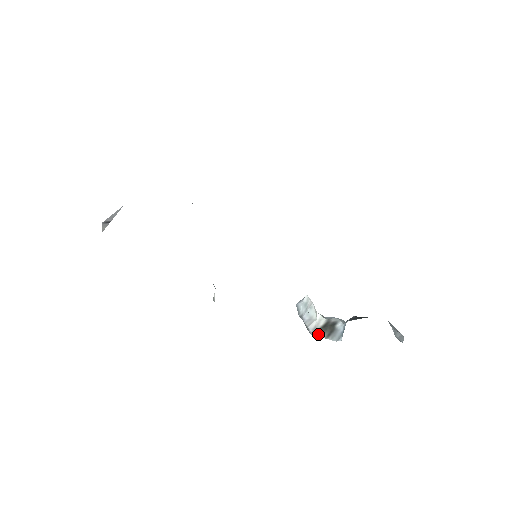
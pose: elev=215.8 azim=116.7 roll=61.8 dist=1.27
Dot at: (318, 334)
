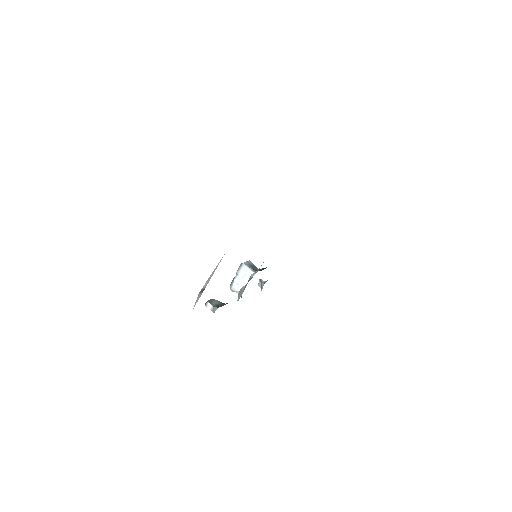
Dot at: (232, 290)
